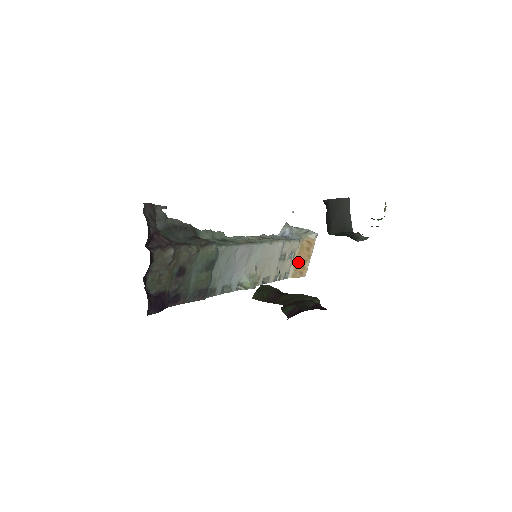
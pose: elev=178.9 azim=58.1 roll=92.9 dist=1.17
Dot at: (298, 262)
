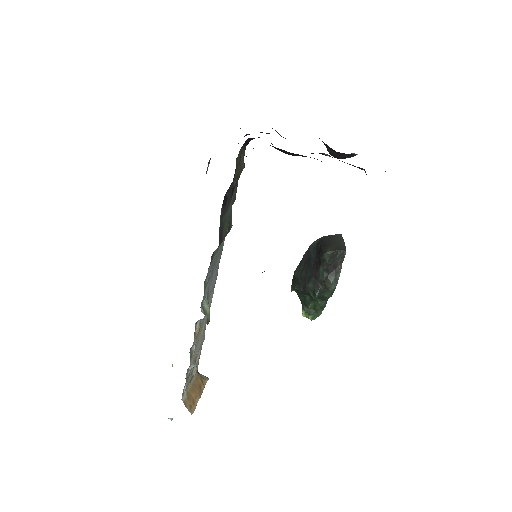
Dot at: (191, 391)
